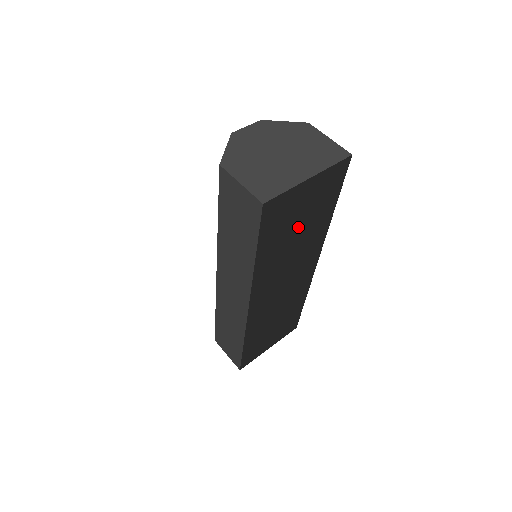
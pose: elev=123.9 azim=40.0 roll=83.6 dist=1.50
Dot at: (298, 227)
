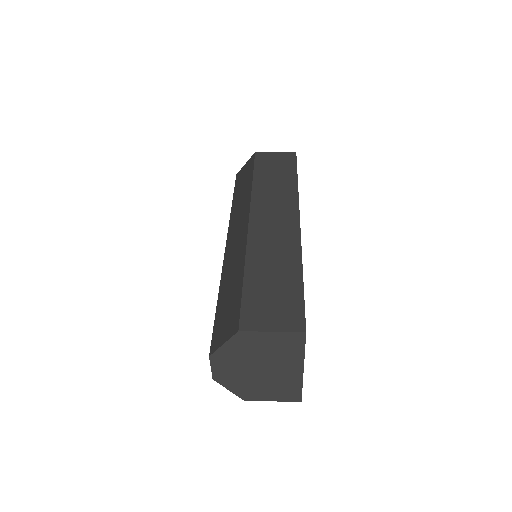
Dot at: occluded
